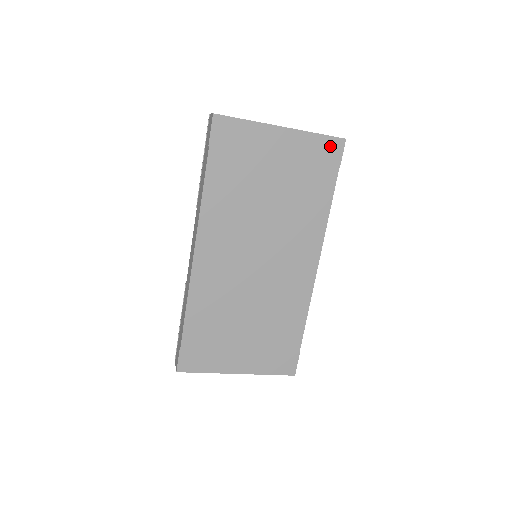
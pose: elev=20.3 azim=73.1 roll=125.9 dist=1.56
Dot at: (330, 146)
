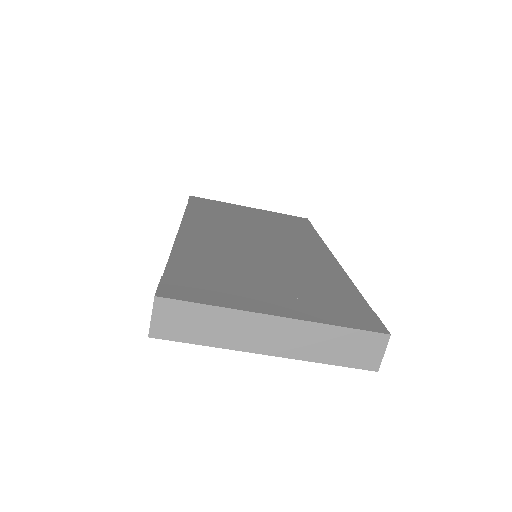
Dot at: (296, 218)
